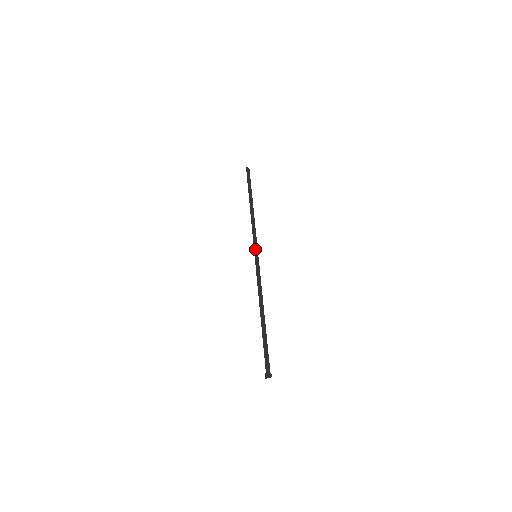
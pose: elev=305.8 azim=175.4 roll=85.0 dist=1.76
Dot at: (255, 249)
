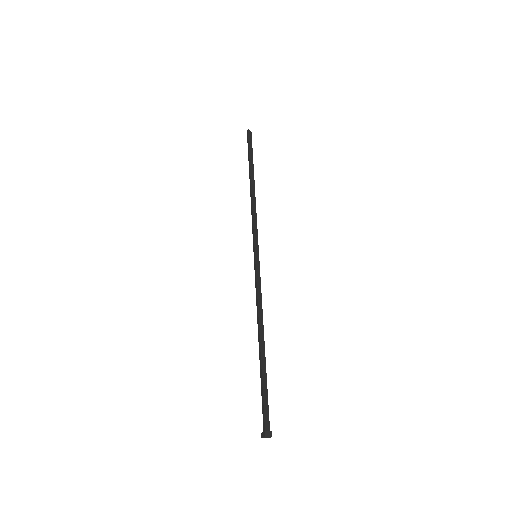
Dot at: (256, 246)
